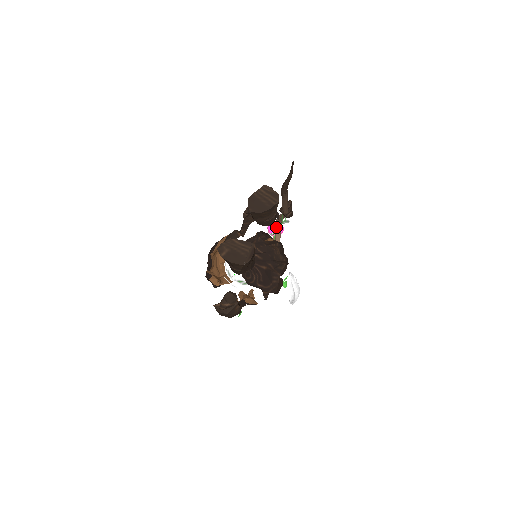
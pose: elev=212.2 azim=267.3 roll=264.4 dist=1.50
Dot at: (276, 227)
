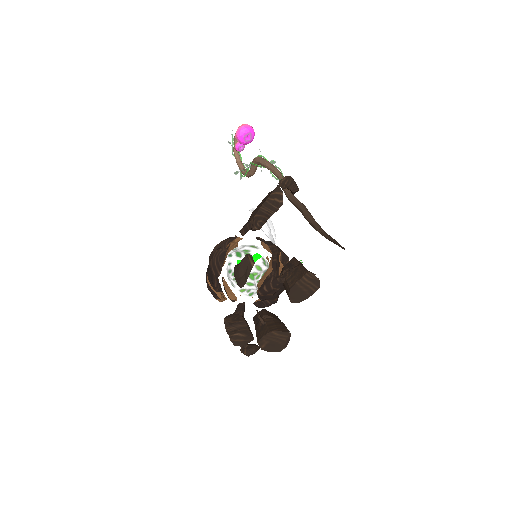
Dot at: (258, 165)
